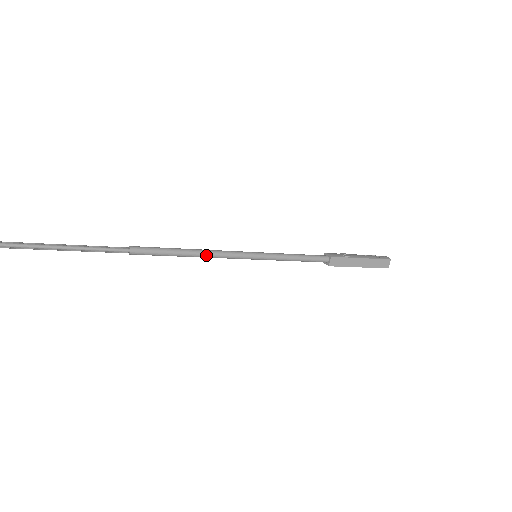
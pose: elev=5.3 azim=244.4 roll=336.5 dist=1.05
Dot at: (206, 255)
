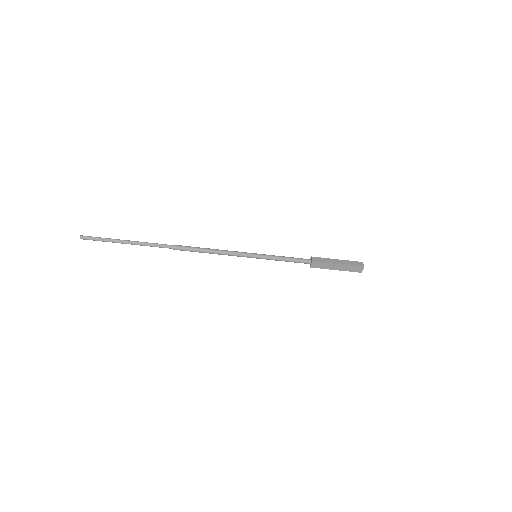
Dot at: (221, 251)
